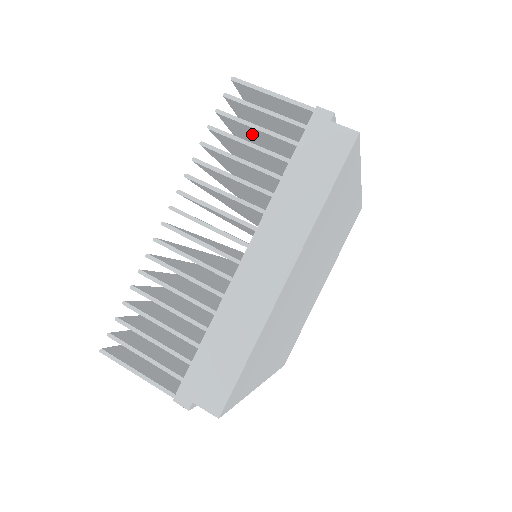
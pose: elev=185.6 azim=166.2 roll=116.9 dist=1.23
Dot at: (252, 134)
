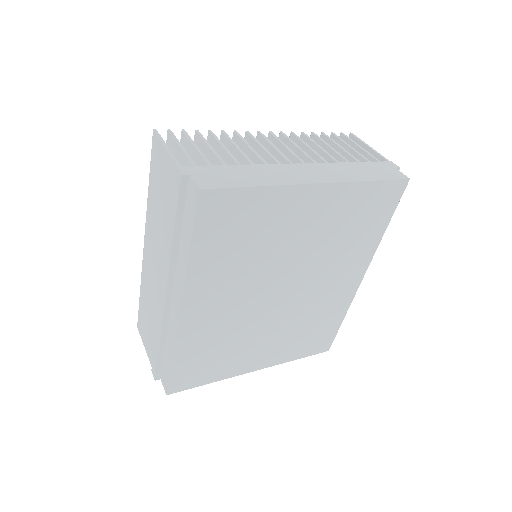
Dot at: occluded
